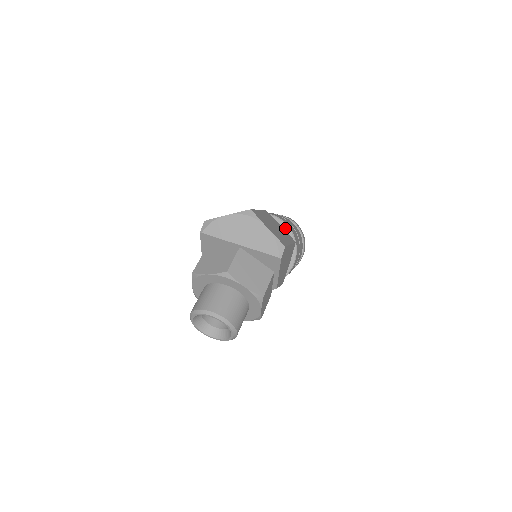
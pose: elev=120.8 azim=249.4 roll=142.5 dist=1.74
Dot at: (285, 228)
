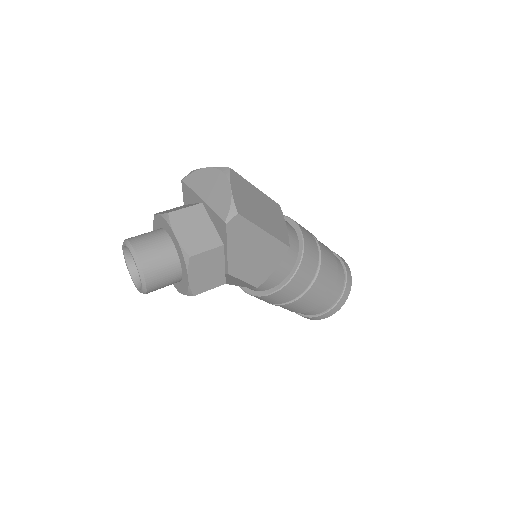
Dot at: (299, 239)
